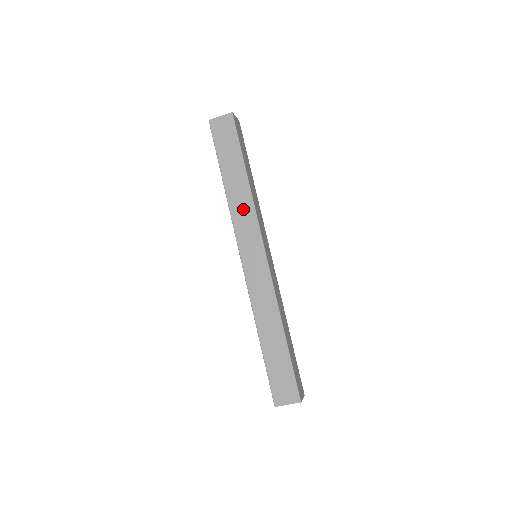
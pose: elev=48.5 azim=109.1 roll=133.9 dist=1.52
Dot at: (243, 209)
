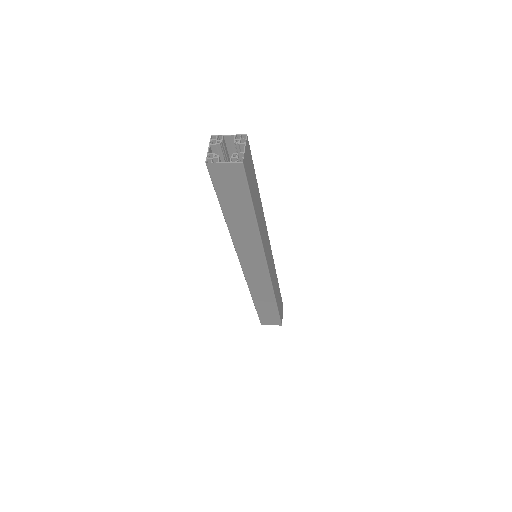
Dot at: (248, 242)
